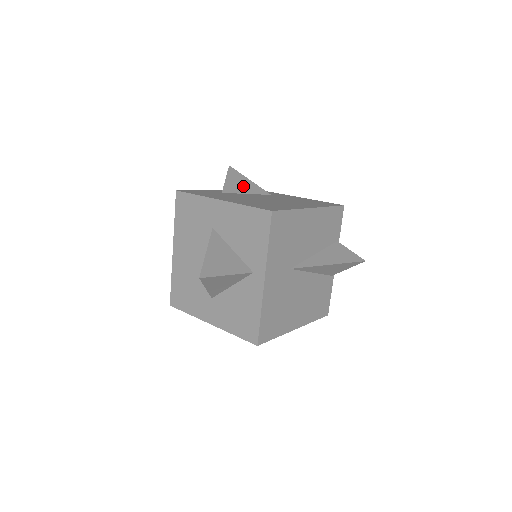
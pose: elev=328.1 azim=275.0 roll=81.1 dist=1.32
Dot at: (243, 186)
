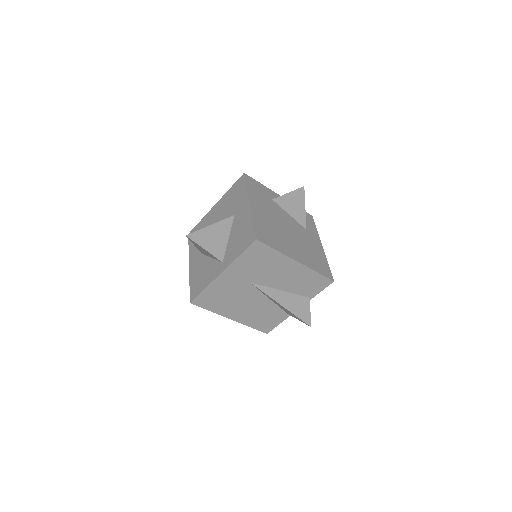
Dot at: (294, 207)
